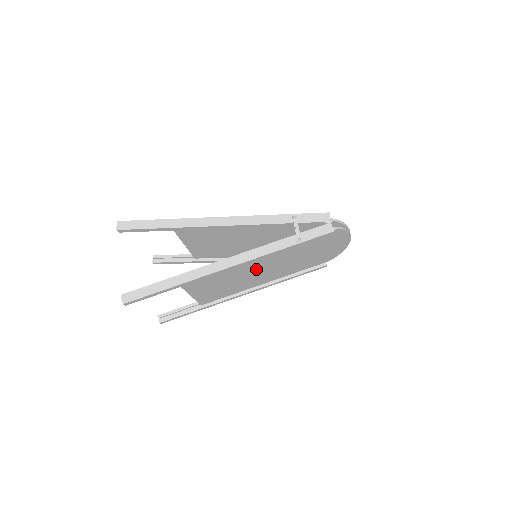
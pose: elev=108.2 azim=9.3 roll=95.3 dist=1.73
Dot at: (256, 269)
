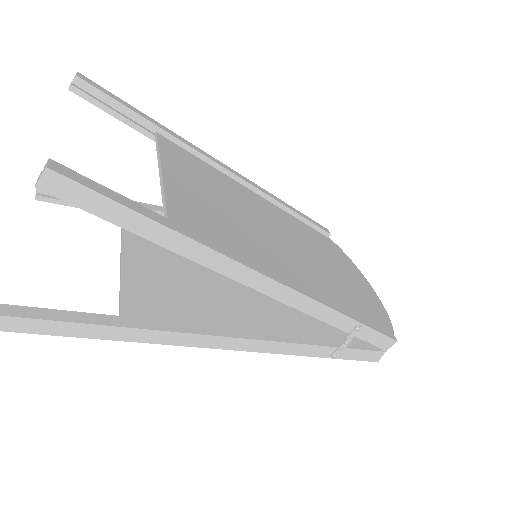
Dot at: (244, 290)
